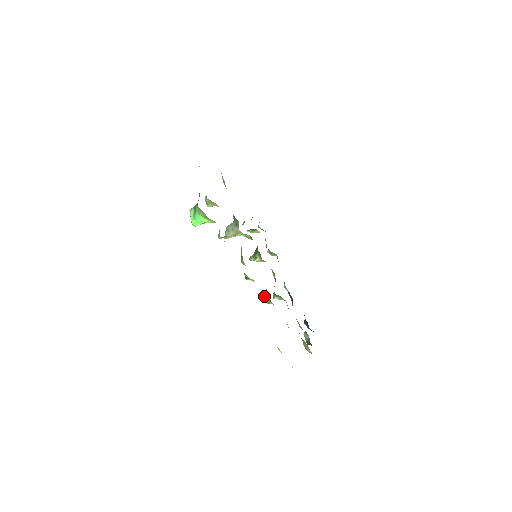
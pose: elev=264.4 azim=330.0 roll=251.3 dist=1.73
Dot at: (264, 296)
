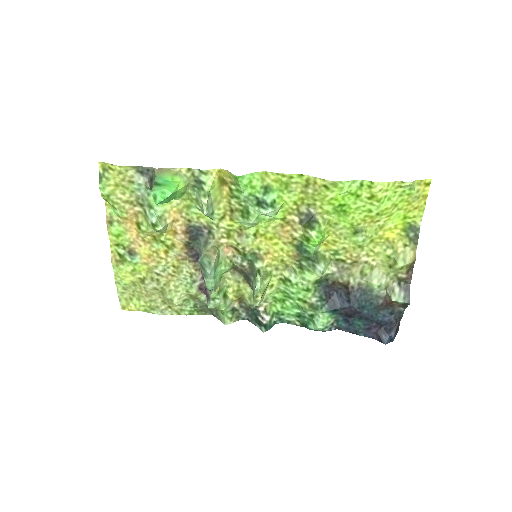
Dot at: (309, 232)
